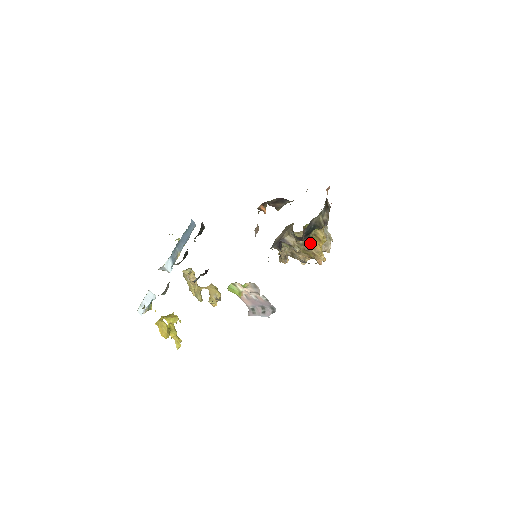
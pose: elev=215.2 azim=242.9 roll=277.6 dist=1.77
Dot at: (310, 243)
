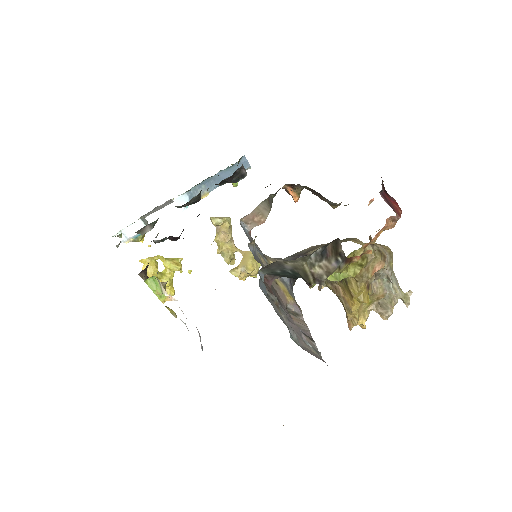
Dot at: (341, 288)
